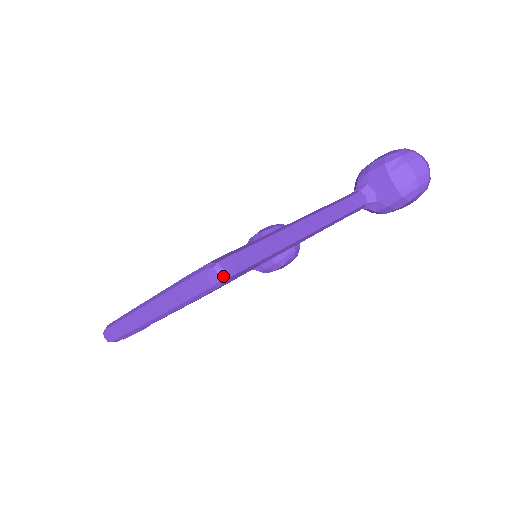
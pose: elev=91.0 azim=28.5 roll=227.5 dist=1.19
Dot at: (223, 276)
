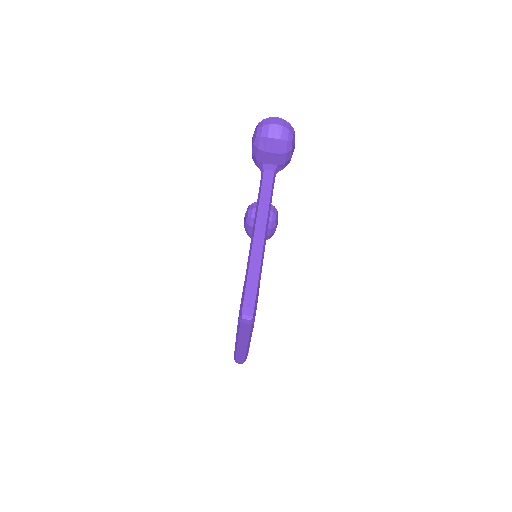
Dot at: (250, 318)
